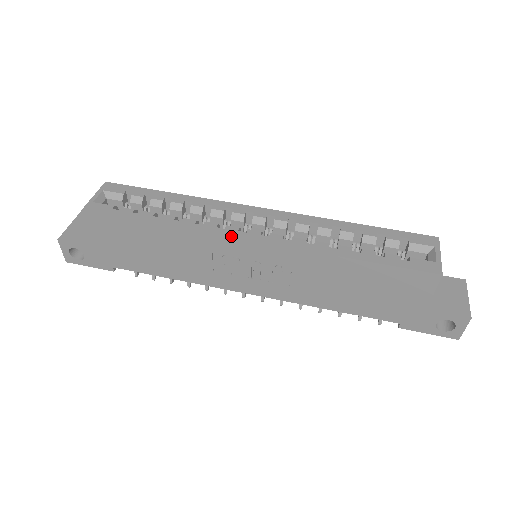
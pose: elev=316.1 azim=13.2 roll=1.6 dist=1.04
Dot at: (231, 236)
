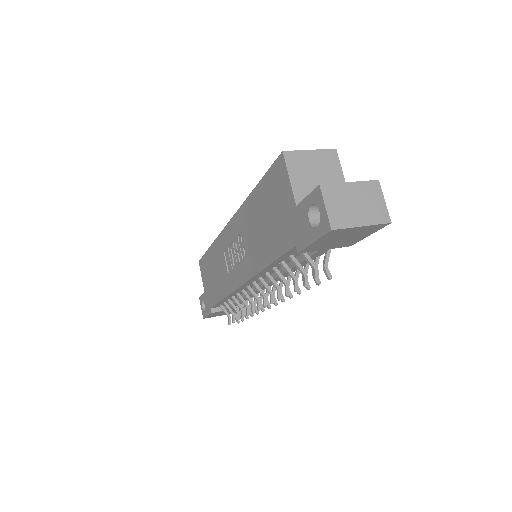
Dot at: (225, 228)
